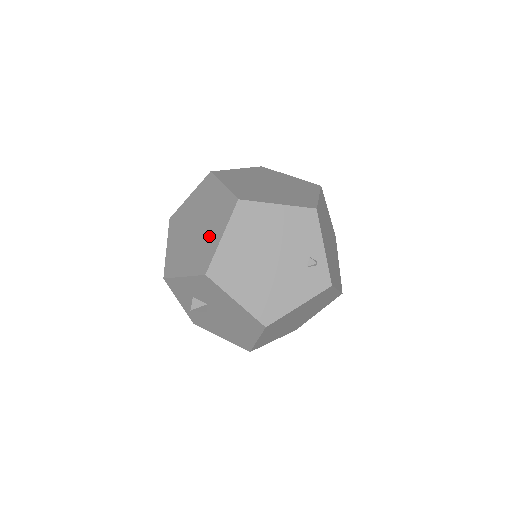
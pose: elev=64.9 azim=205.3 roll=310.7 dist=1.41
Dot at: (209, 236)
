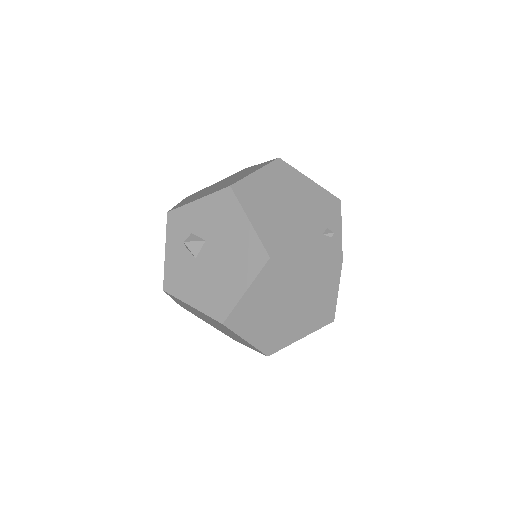
Dot at: (239, 177)
